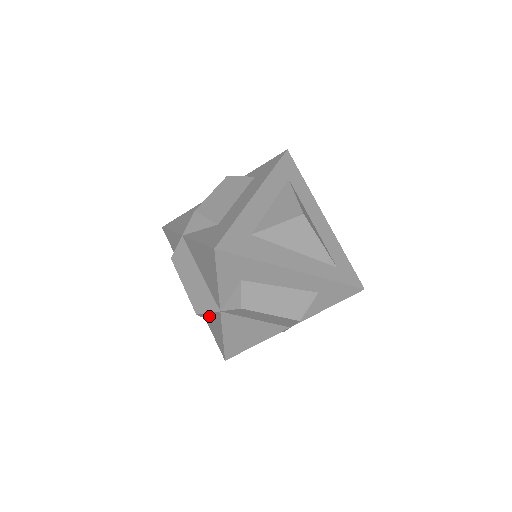
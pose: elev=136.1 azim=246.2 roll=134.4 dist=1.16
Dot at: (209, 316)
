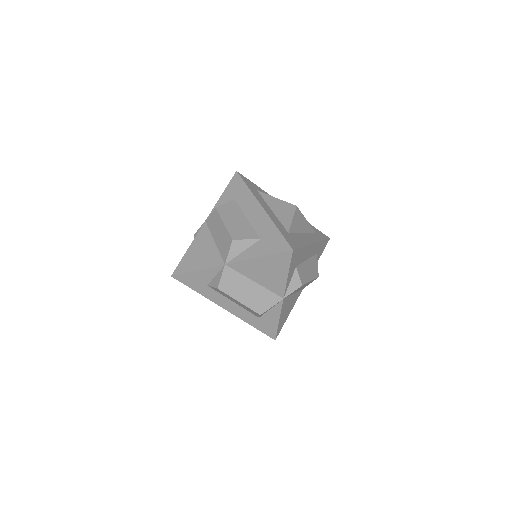
Dot at: (266, 311)
